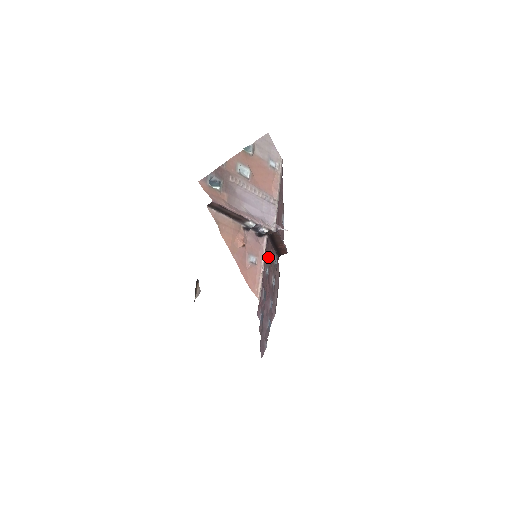
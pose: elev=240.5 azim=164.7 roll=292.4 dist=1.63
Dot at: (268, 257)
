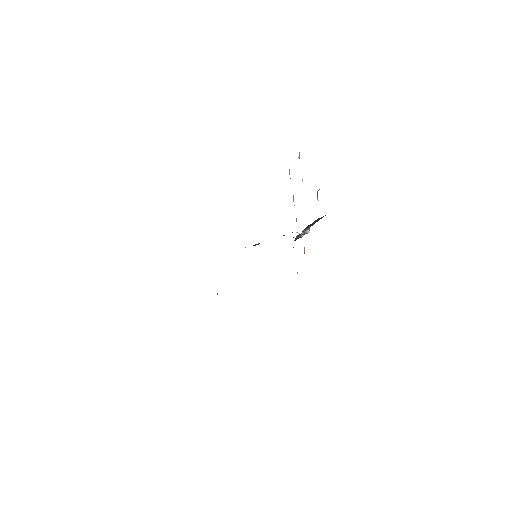
Dot at: occluded
